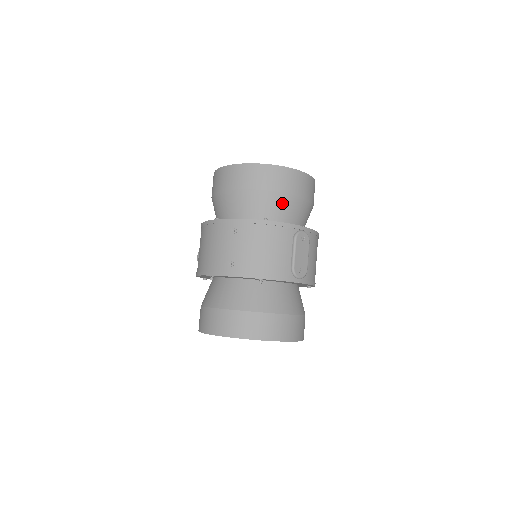
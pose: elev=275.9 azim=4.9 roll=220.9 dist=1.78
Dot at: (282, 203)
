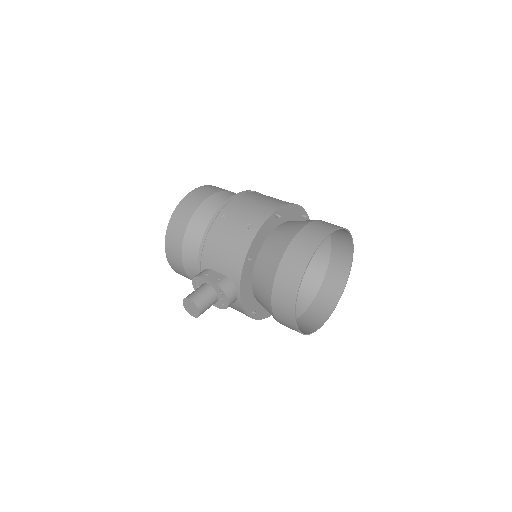
Dot at: occluded
